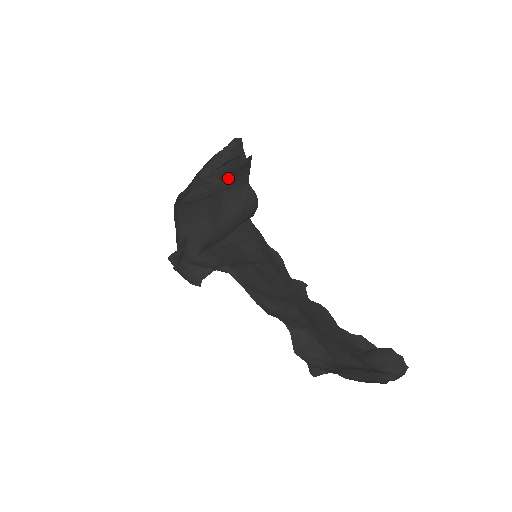
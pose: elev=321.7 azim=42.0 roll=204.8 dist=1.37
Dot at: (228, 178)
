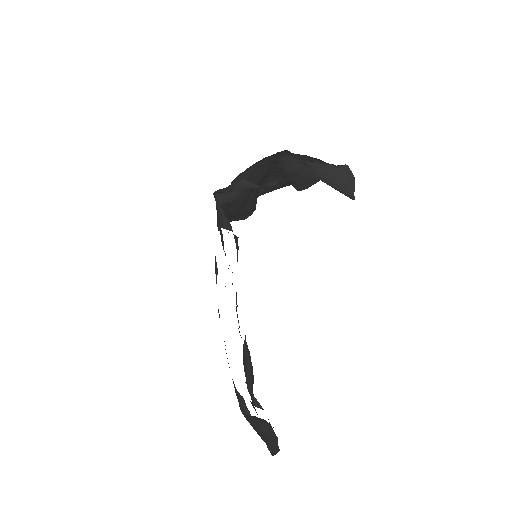
Dot at: (273, 179)
